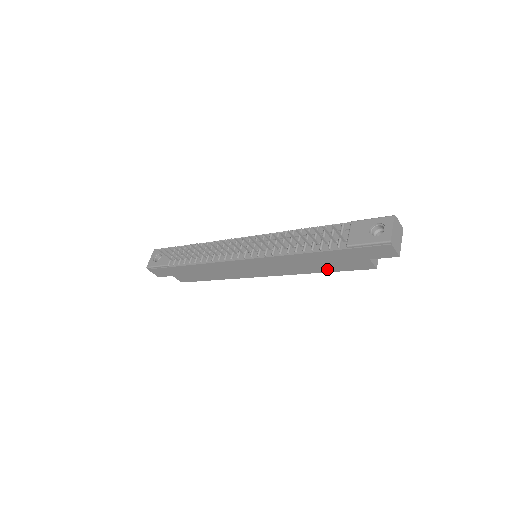
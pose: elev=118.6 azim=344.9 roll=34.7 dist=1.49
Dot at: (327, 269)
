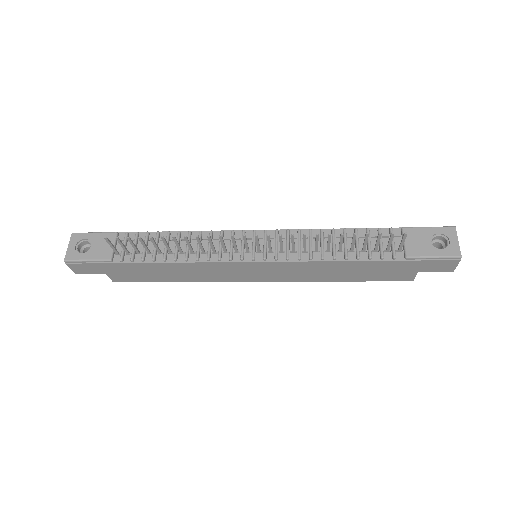
Dot at: (354, 278)
